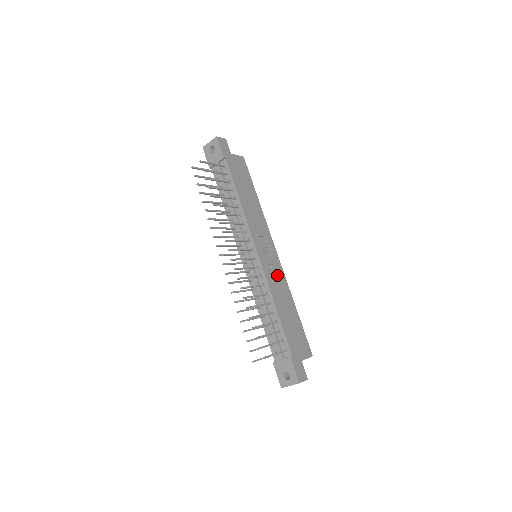
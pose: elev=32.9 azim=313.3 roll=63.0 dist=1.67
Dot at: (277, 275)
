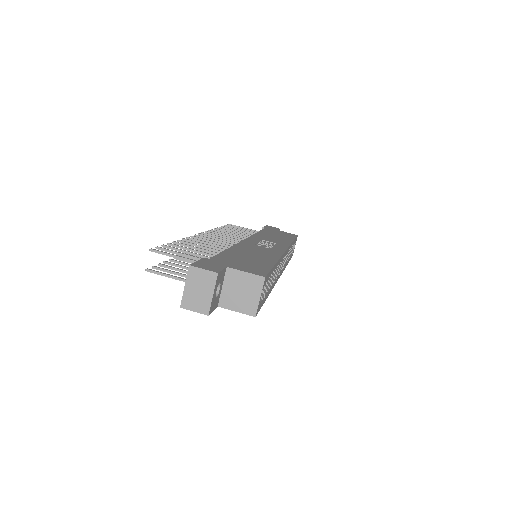
Dot at: (265, 250)
